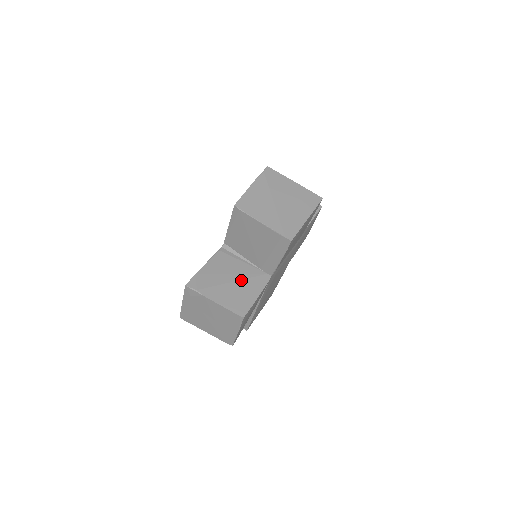
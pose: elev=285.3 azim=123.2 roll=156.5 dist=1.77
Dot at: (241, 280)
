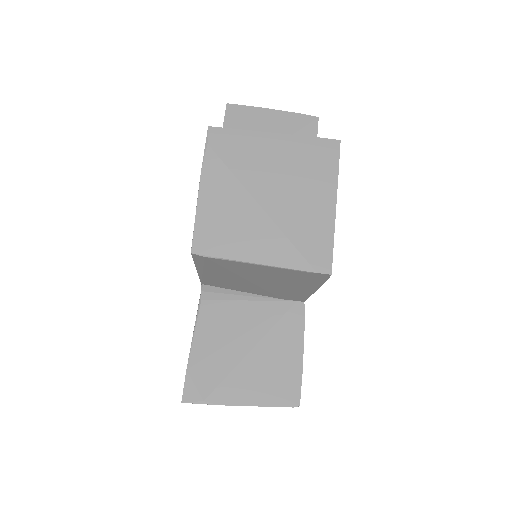
Dot at: (262, 339)
